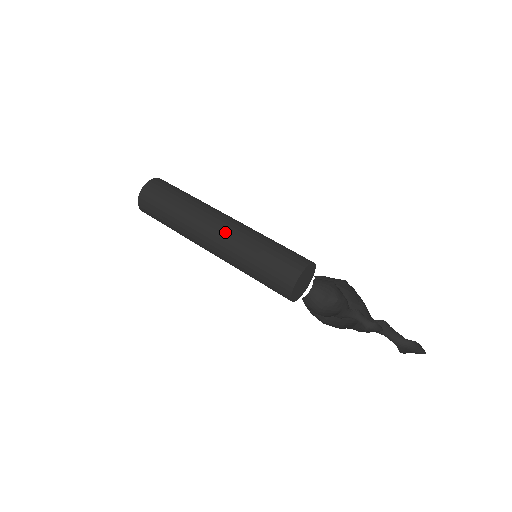
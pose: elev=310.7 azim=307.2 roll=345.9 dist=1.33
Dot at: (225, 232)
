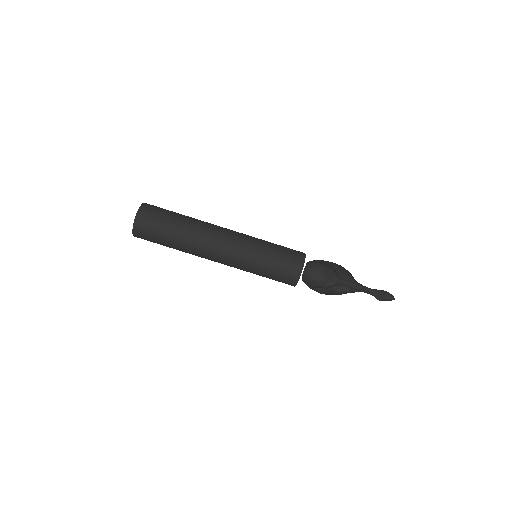
Dot at: occluded
